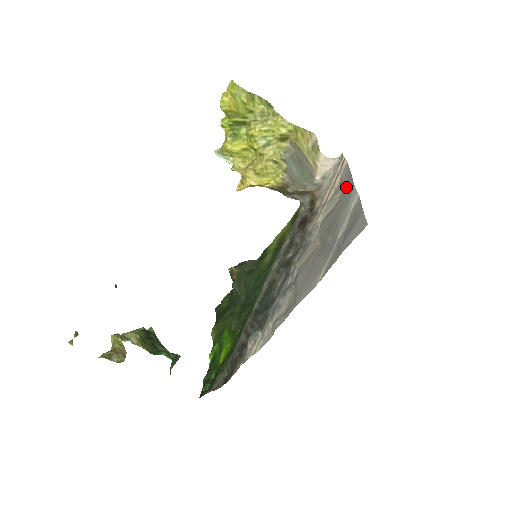
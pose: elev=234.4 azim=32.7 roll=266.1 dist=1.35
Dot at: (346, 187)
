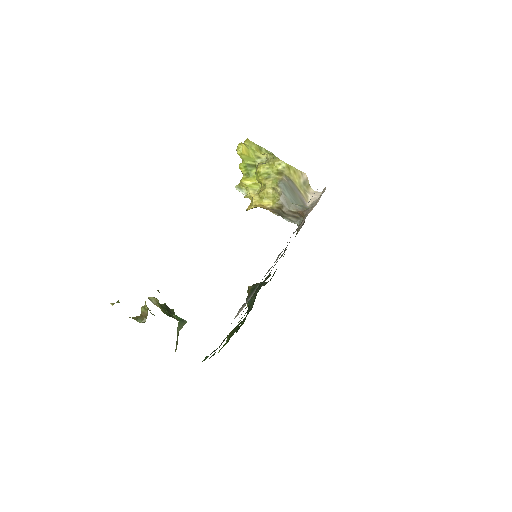
Dot at: occluded
